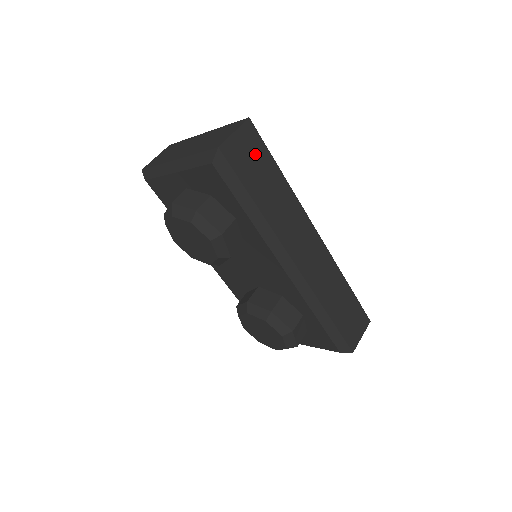
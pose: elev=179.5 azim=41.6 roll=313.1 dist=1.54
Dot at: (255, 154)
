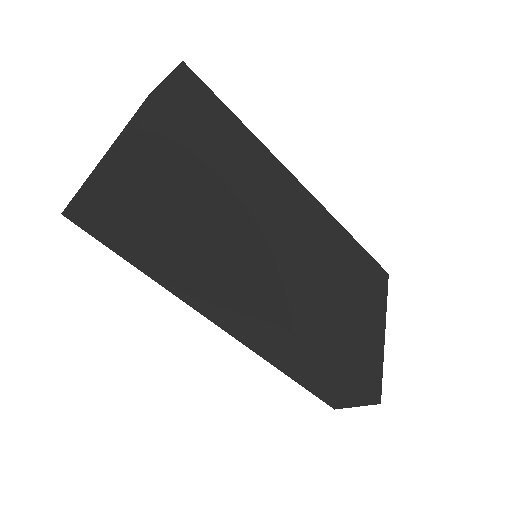
Dot at: (124, 224)
